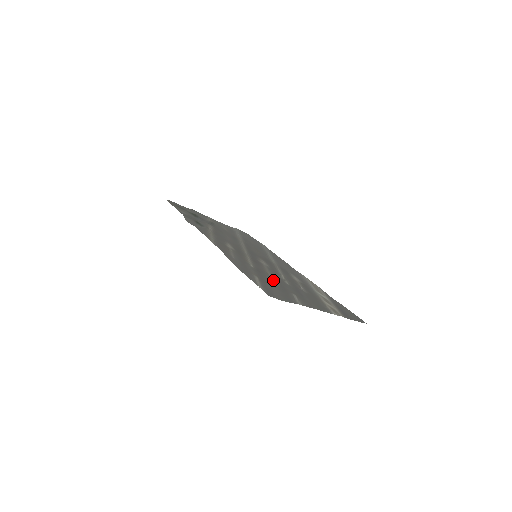
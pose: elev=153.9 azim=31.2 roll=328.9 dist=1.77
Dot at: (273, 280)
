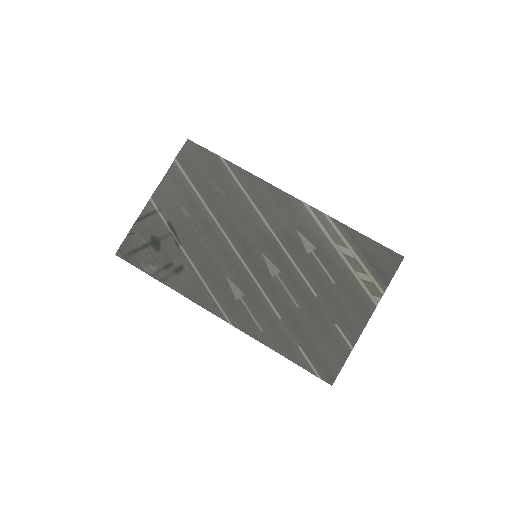
Dot at: (306, 315)
